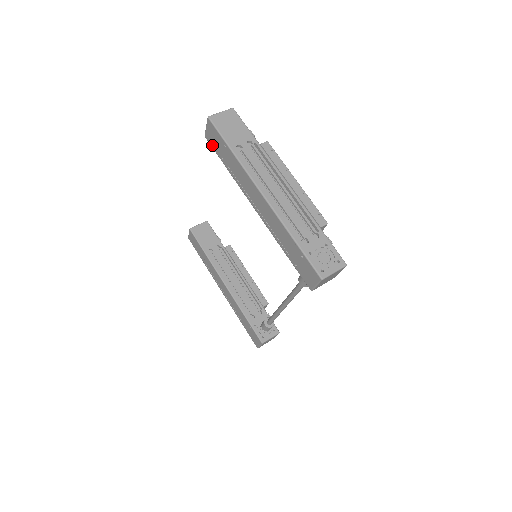
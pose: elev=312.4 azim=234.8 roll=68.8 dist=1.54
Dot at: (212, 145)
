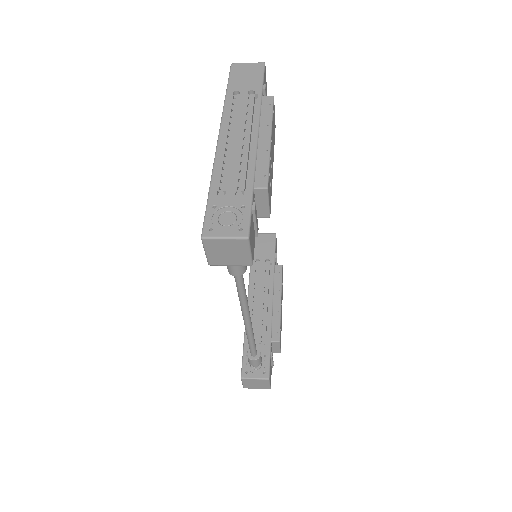
Dot at: occluded
